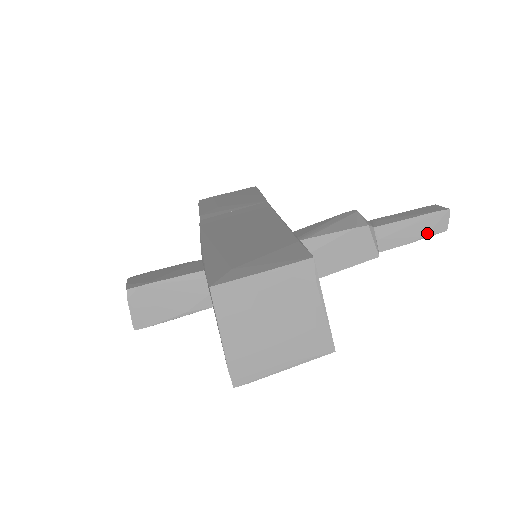
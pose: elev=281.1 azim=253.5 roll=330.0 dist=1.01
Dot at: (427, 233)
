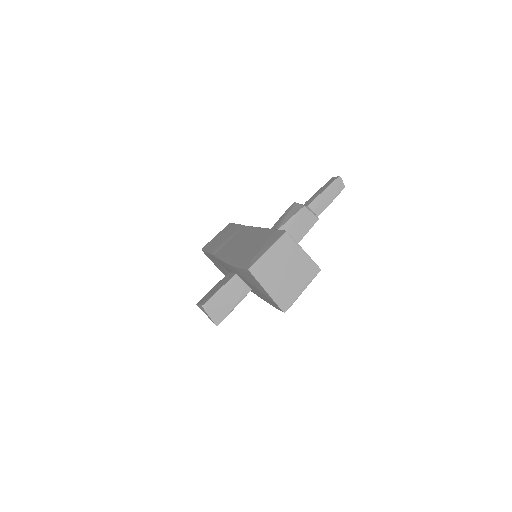
Dot at: (336, 194)
